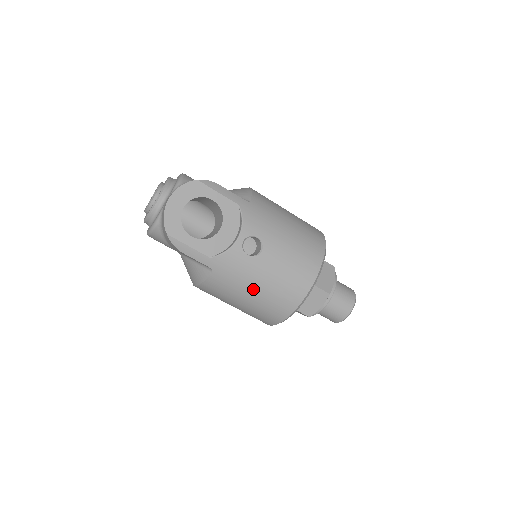
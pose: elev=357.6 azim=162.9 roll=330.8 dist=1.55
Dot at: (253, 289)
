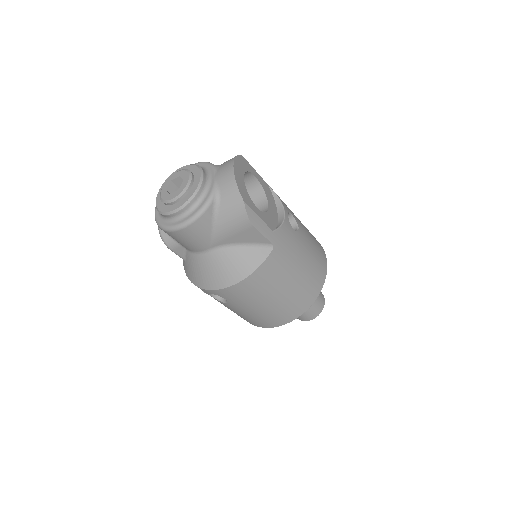
Dot at: (299, 267)
